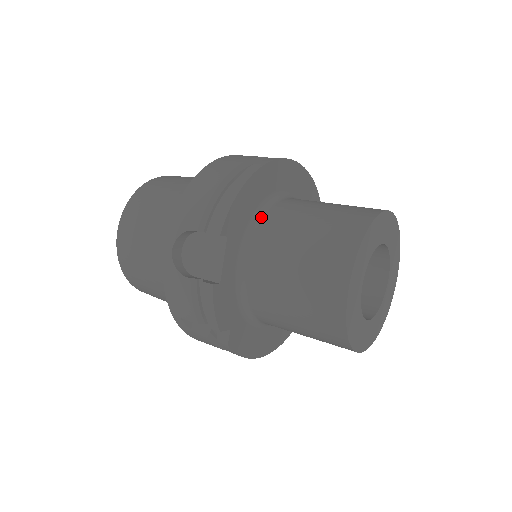
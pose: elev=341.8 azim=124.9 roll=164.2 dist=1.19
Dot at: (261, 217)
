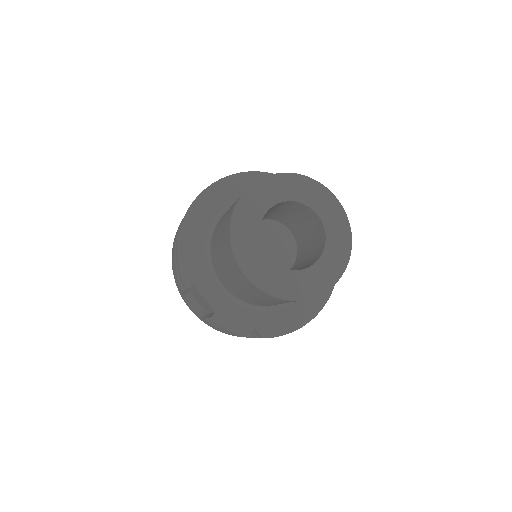
Dot at: (210, 249)
